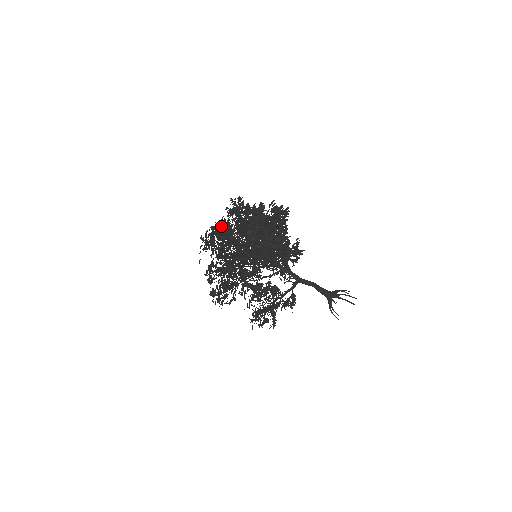
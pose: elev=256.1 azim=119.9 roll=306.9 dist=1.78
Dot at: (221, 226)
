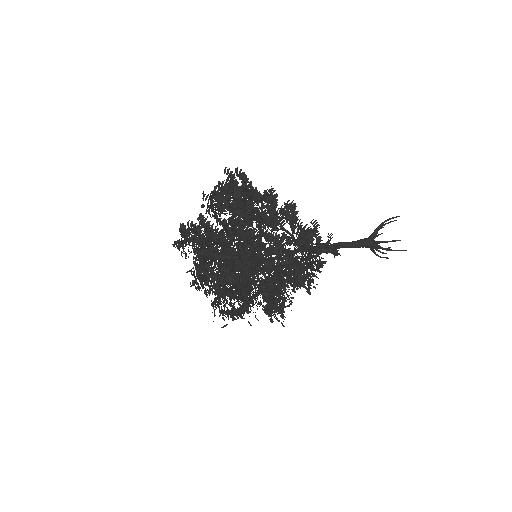
Dot at: occluded
